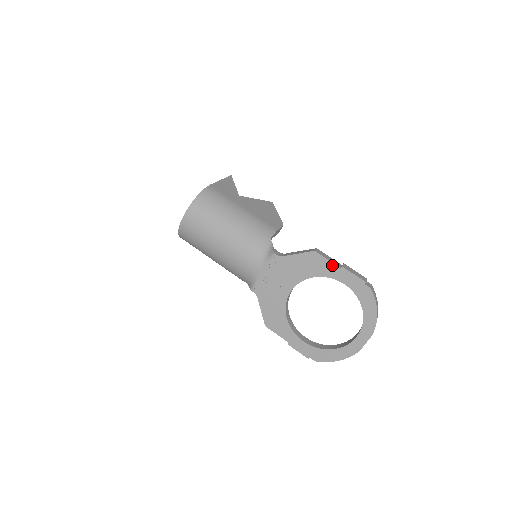
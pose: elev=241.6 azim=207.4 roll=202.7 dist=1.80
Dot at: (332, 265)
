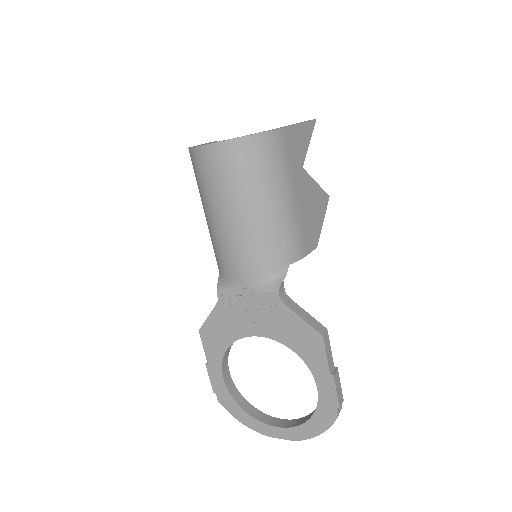
Dot at: (325, 364)
